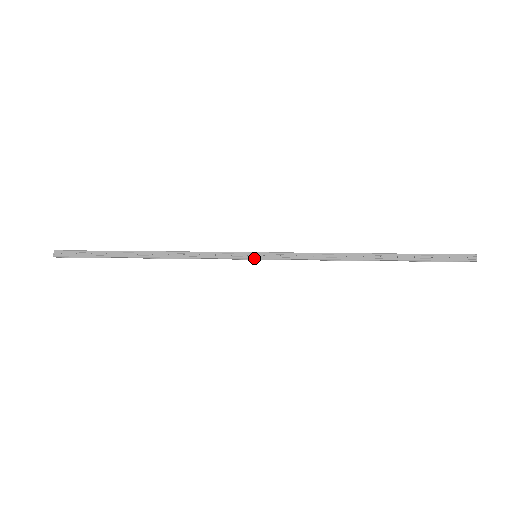
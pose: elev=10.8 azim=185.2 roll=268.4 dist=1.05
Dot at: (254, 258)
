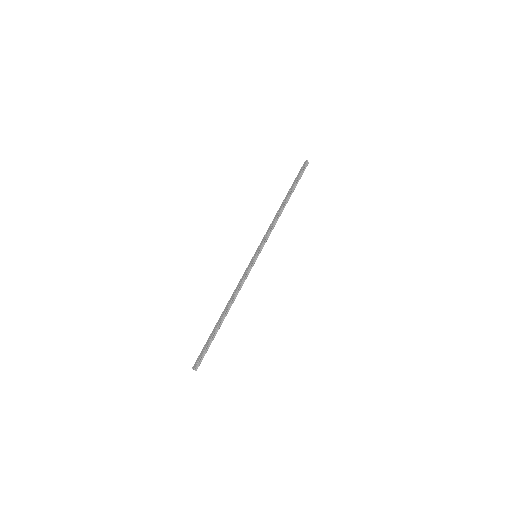
Dot at: (255, 256)
